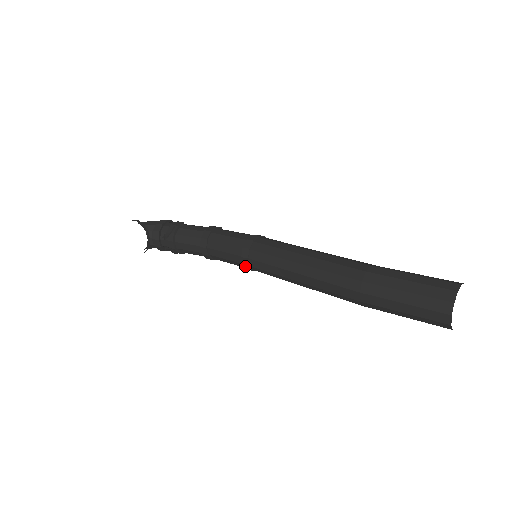
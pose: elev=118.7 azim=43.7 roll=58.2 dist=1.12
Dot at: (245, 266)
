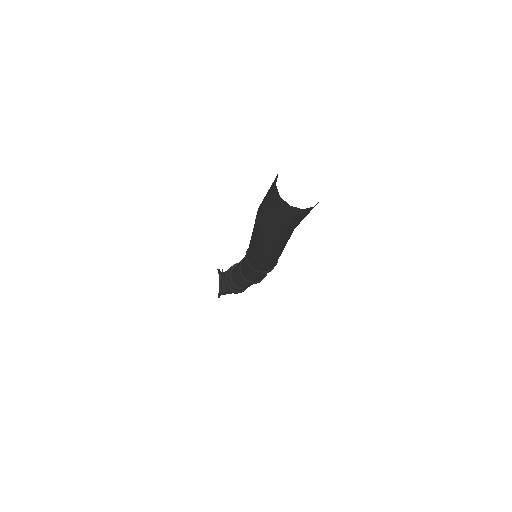
Dot at: (249, 267)
